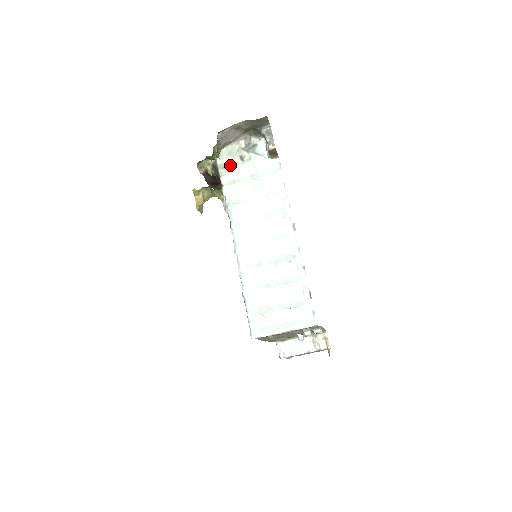
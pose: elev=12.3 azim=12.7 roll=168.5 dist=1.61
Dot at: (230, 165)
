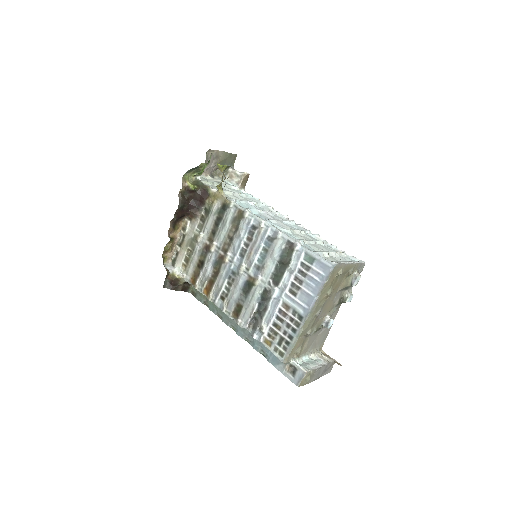
Dot at: (213, 182)
